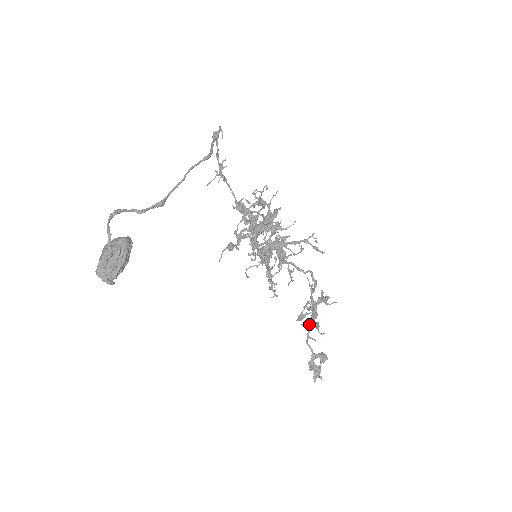
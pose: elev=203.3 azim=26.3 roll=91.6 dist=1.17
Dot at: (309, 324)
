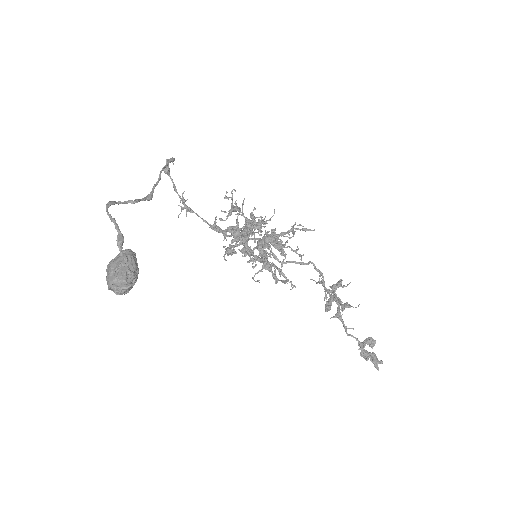
Dot at: (338, 313)
